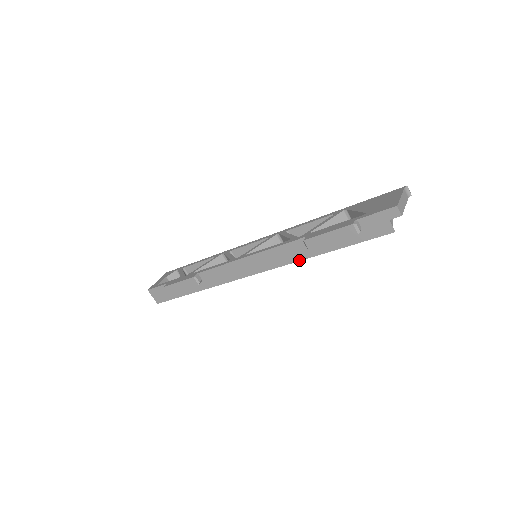
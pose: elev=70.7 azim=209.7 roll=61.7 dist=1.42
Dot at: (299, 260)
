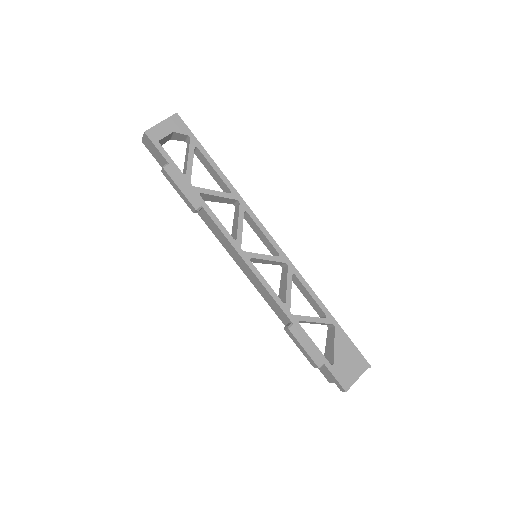
Dot at: (273, 310)
